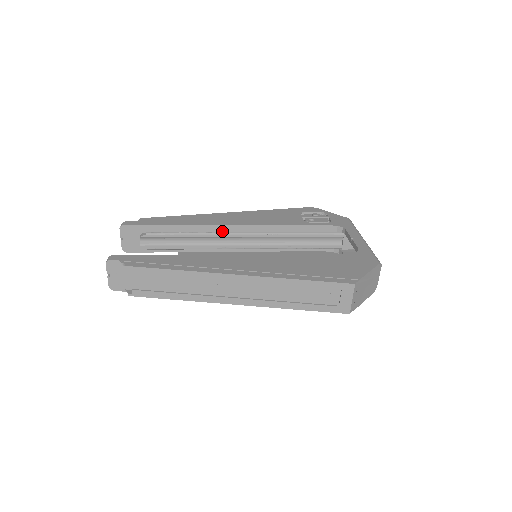
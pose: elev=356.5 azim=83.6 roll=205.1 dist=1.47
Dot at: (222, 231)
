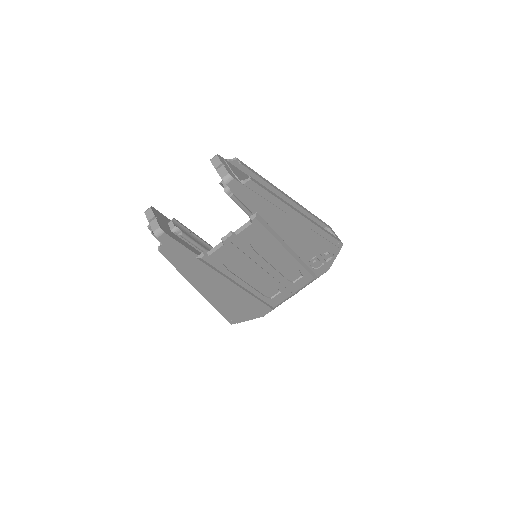
Dot at: occluded
